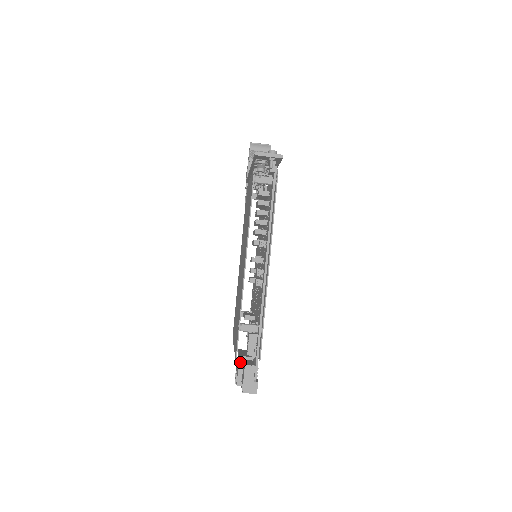
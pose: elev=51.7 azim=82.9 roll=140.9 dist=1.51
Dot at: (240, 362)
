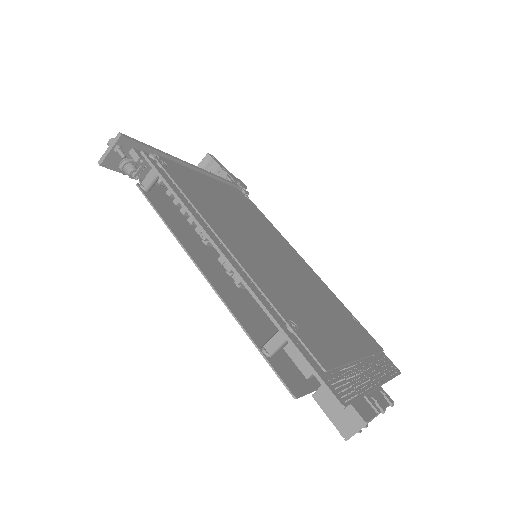
Dot at: occluded
